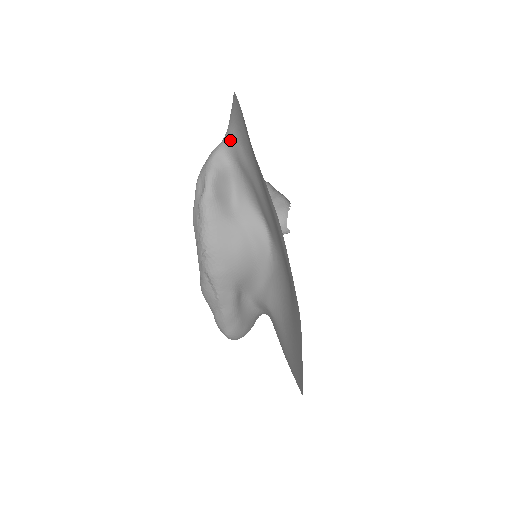
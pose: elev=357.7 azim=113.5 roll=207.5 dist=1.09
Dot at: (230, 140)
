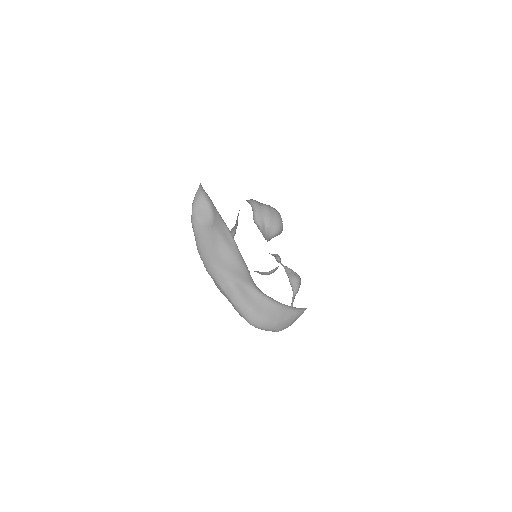
Dot at: occluded
